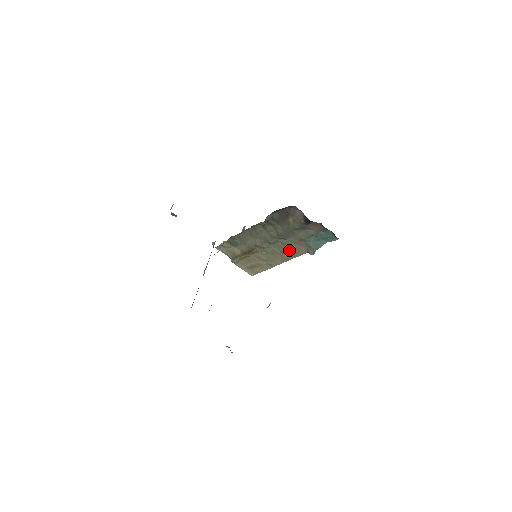
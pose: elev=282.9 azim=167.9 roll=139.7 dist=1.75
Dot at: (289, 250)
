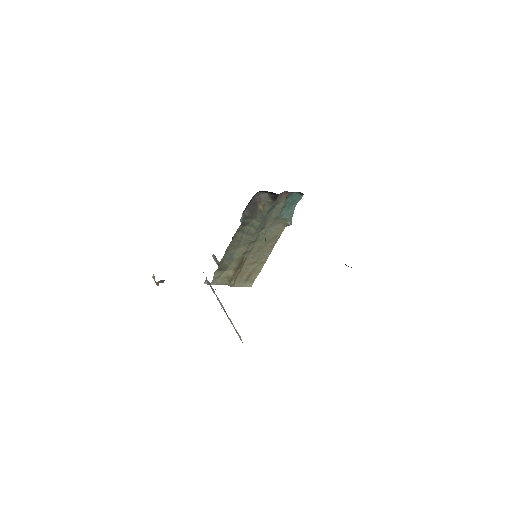
Dot at: (271, 236)
